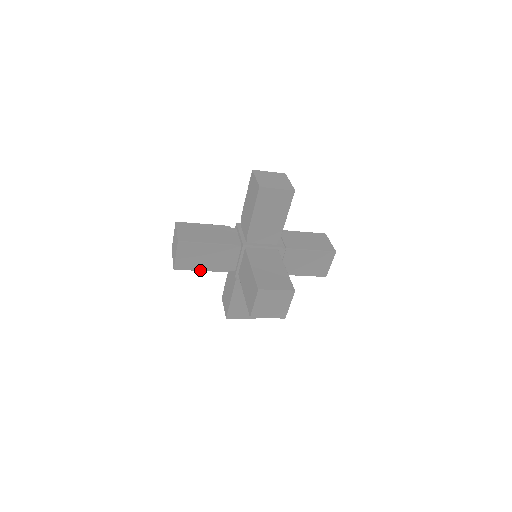
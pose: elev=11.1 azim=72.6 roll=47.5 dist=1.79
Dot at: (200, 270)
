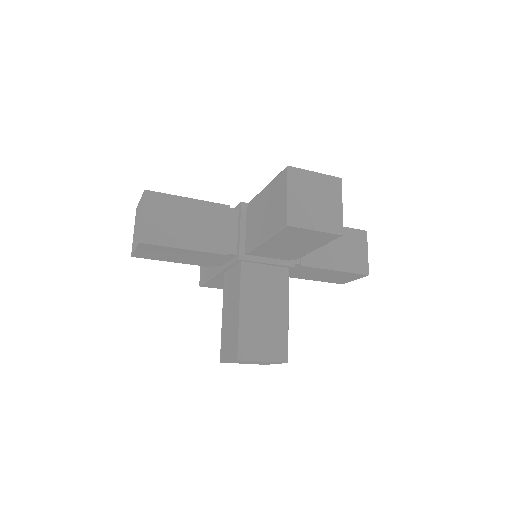
Dot at: (170, 261)
